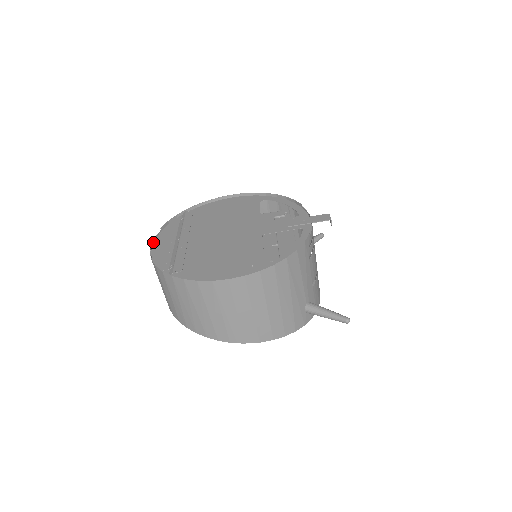
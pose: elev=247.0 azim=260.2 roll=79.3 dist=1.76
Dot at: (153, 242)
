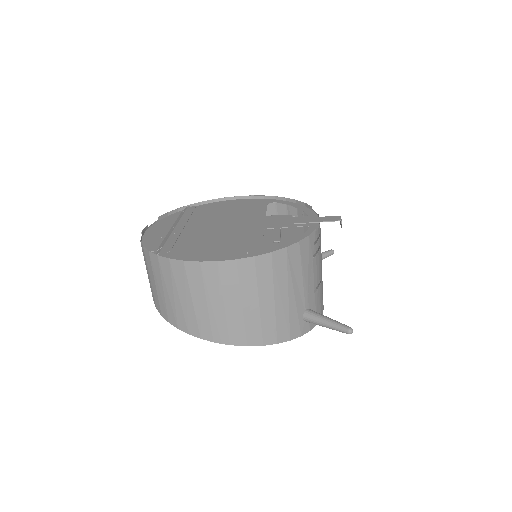
Dot at: (147, 229)
